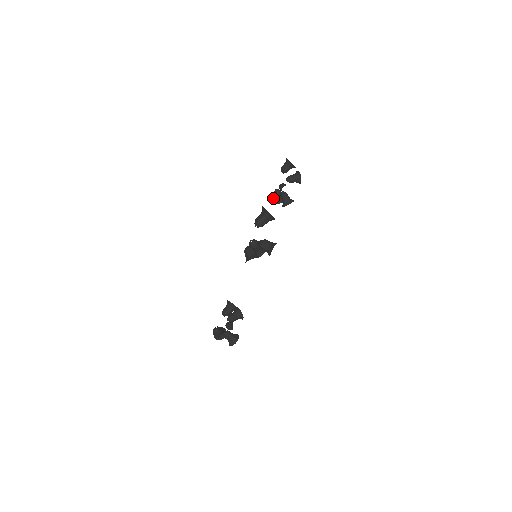
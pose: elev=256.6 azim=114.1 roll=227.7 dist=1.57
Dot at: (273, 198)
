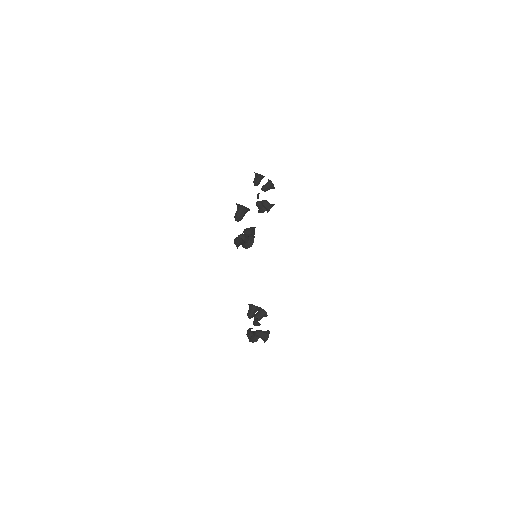
Dot at: (258, 210)
